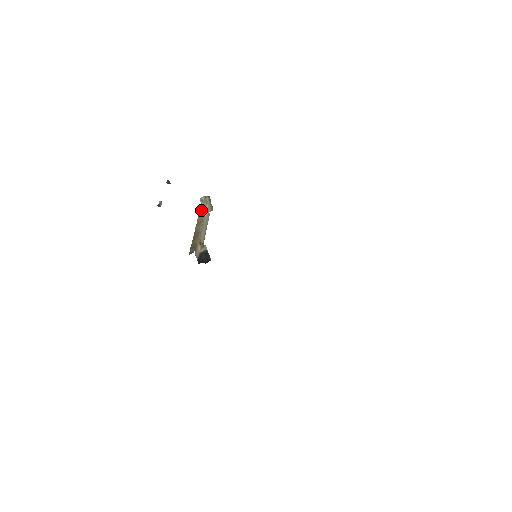
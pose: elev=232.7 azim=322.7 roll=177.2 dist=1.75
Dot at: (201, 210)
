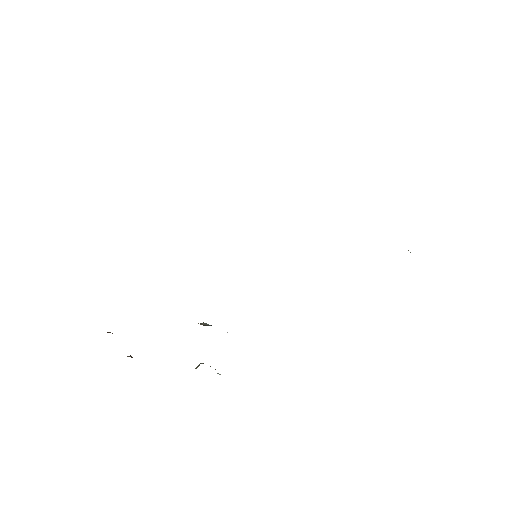
Dot at: occluded
